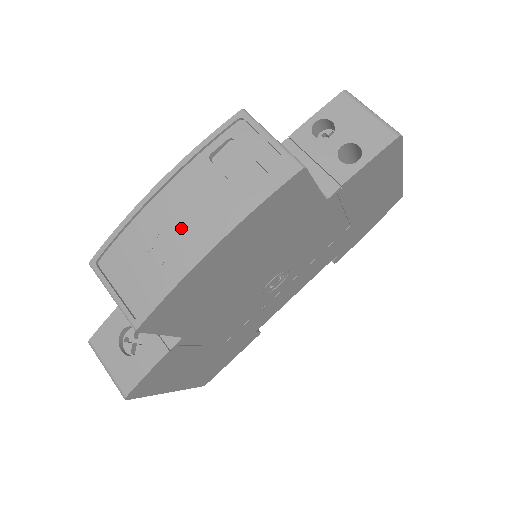
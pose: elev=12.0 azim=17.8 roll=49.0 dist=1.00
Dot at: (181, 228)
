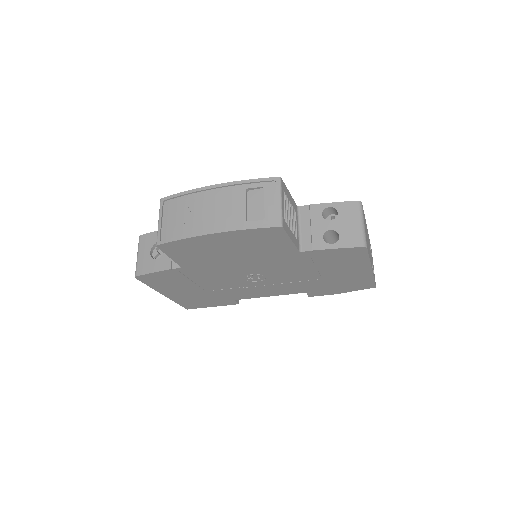
Dot at: (209, 214)
